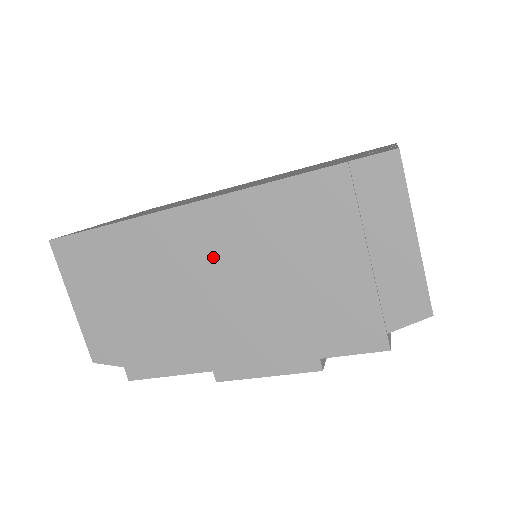
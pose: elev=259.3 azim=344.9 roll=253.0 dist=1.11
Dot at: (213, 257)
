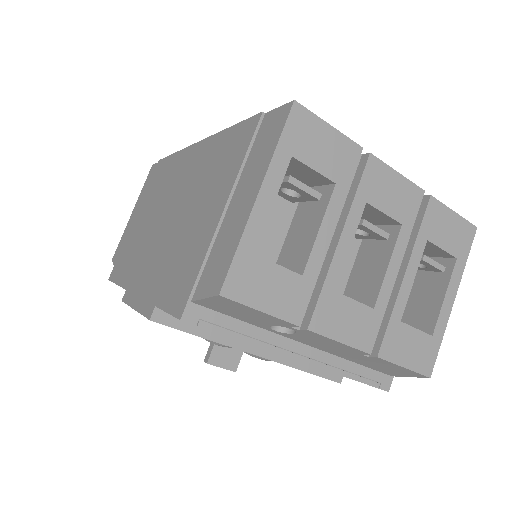
Dot at: (178, 189)
